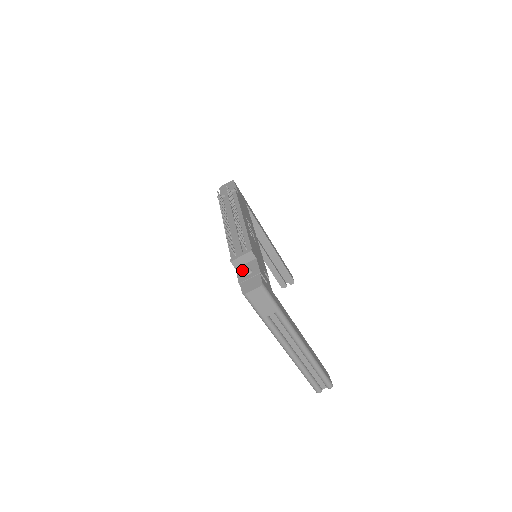
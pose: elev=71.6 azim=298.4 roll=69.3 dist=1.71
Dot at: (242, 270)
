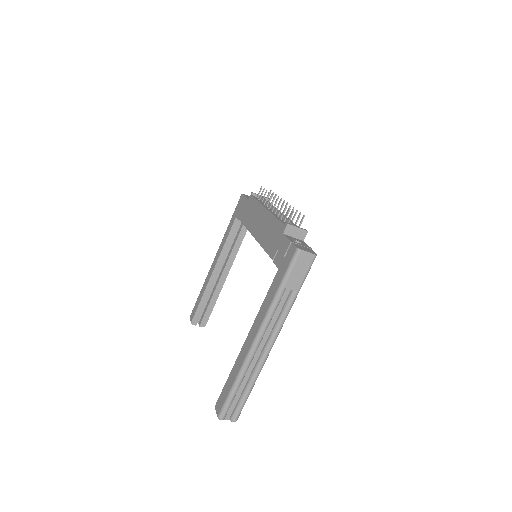
Dot at: (291, 238)
